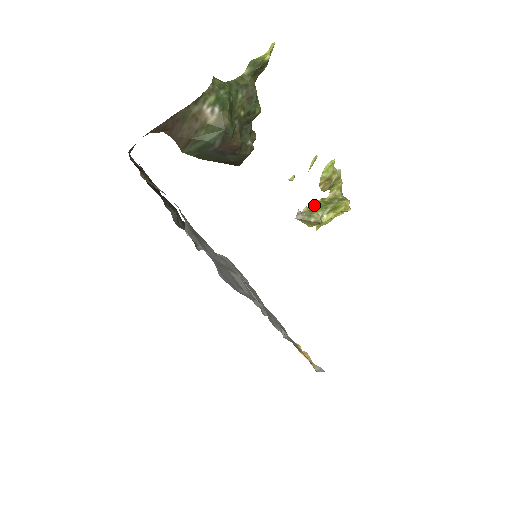
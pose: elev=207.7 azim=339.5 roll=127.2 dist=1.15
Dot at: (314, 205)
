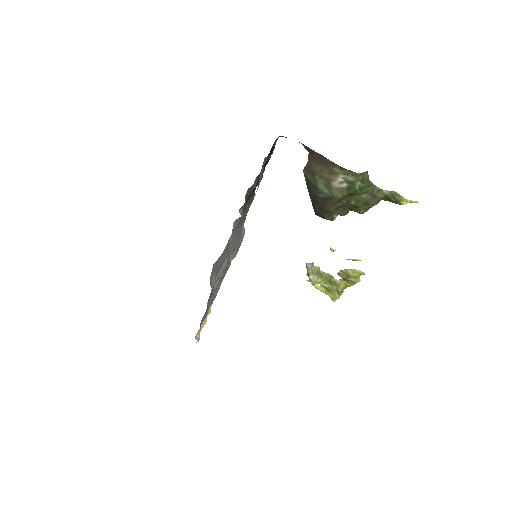
Dot at: (324, 272)
